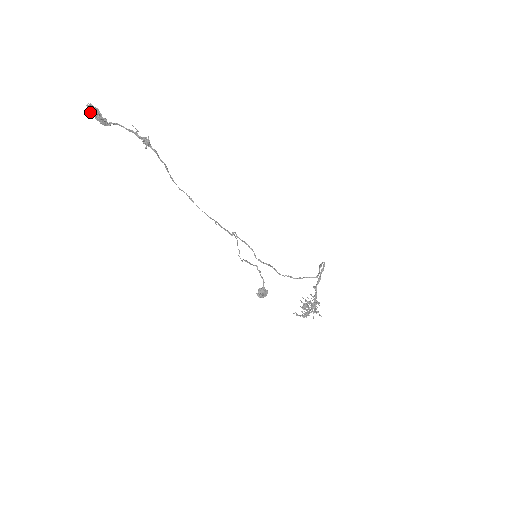
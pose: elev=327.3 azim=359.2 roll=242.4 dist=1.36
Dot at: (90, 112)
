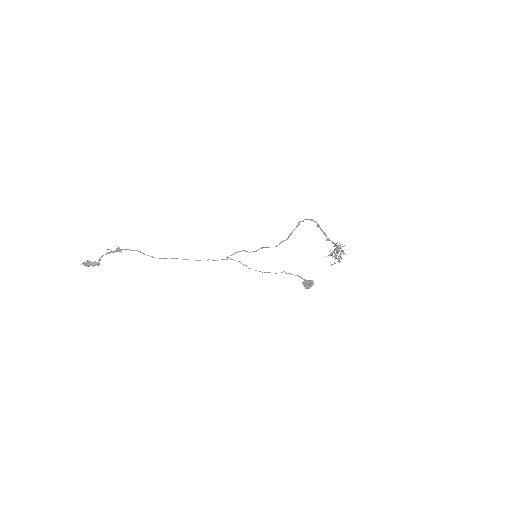
Dot at: occluded
